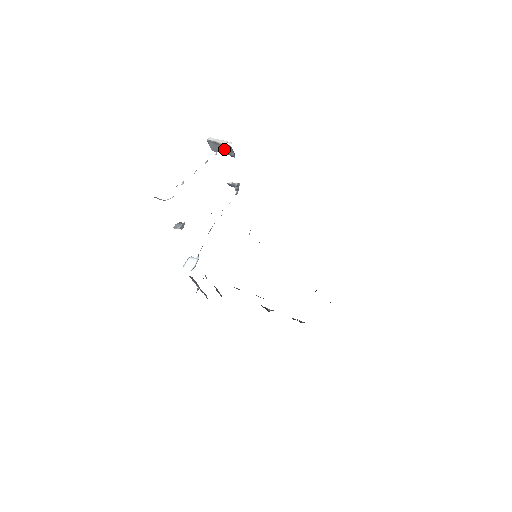
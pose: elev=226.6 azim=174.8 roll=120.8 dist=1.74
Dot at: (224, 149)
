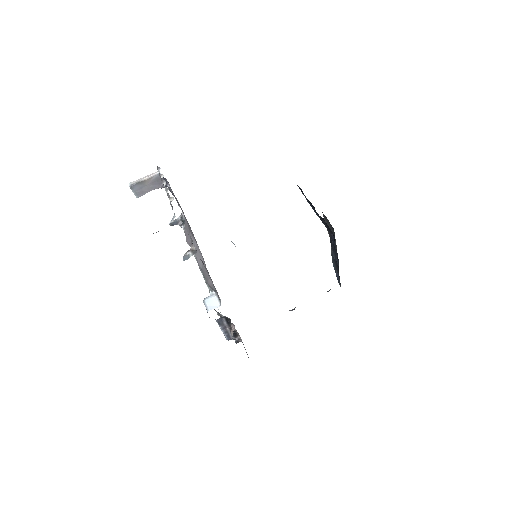
Dot at: (152, 185)
